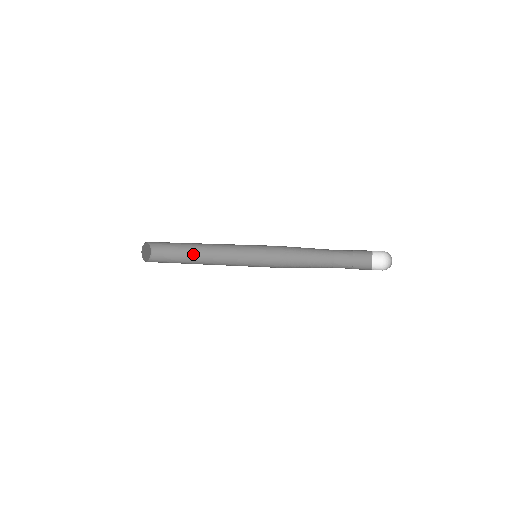
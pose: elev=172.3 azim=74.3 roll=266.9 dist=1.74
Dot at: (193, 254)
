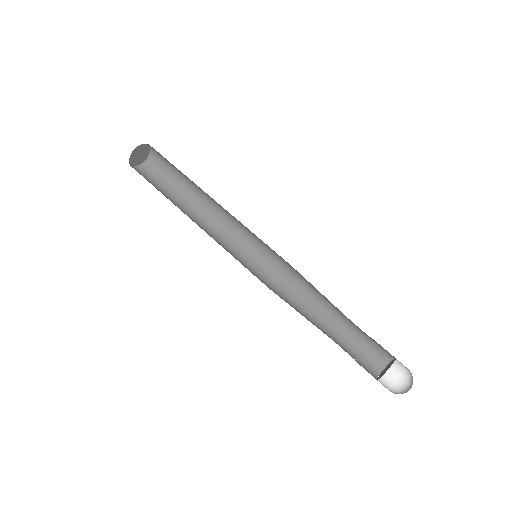
Dot at: occluded
